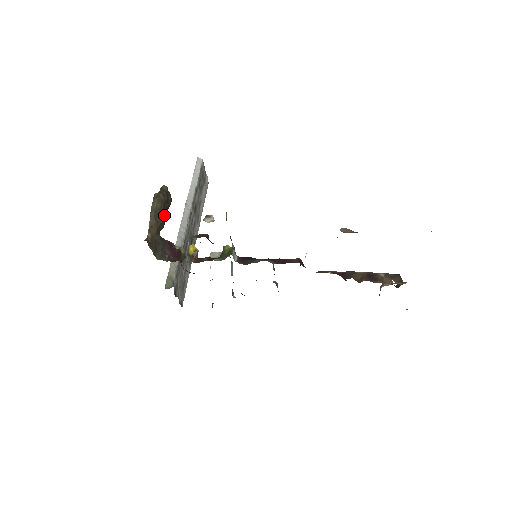
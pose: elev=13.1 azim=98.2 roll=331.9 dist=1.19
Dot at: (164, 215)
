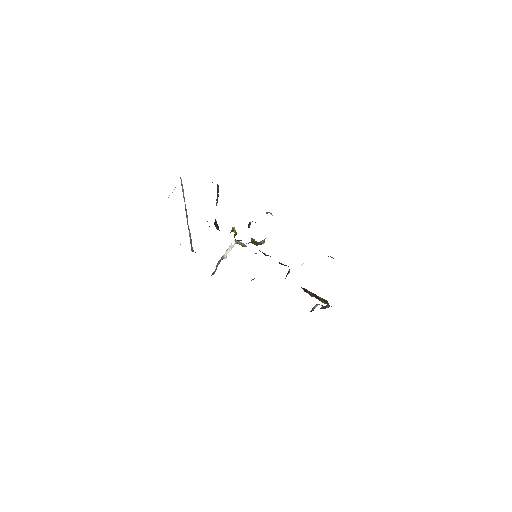
Dot at: occluded
